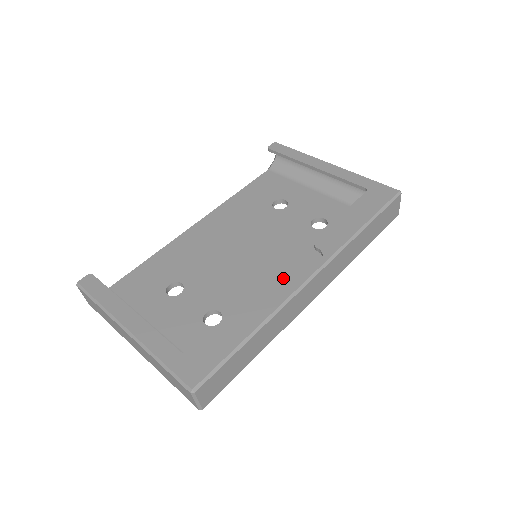
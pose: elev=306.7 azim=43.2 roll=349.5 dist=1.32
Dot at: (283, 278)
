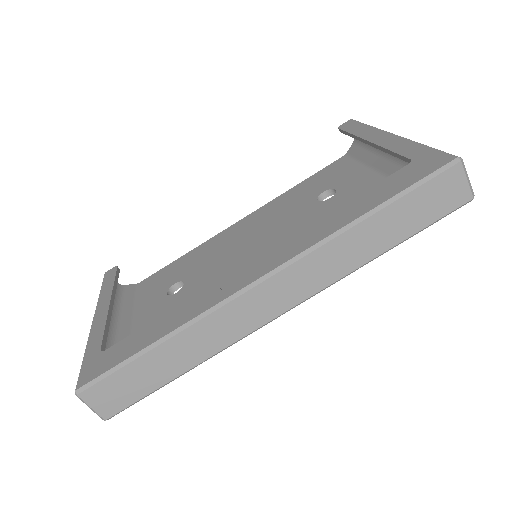
Dot at: occluded
